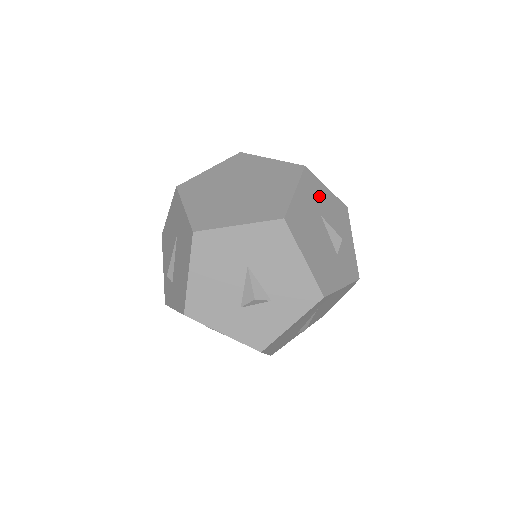
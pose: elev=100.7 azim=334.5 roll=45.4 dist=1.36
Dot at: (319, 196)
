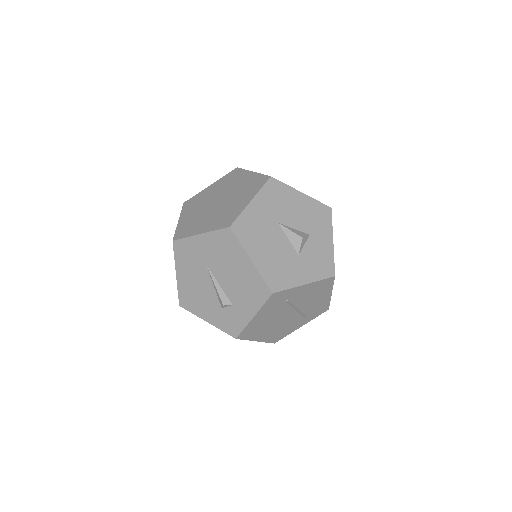
Dot at: occluded
